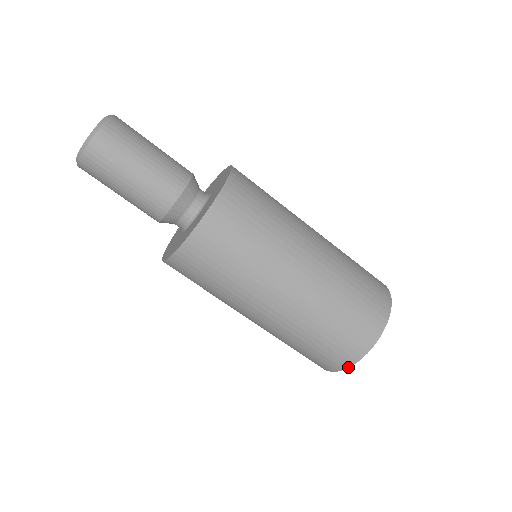
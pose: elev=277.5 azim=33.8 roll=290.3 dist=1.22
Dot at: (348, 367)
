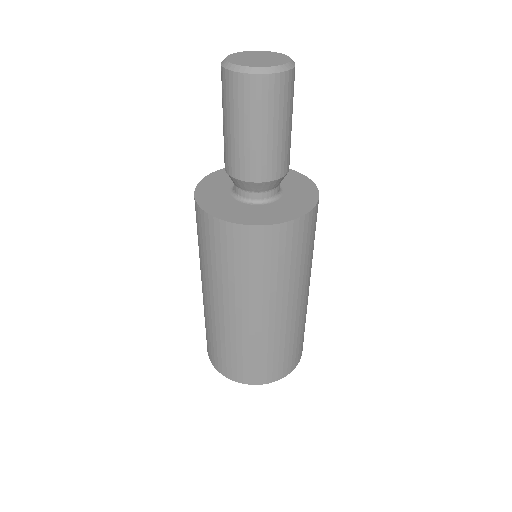
Dot at: (218, 371)
